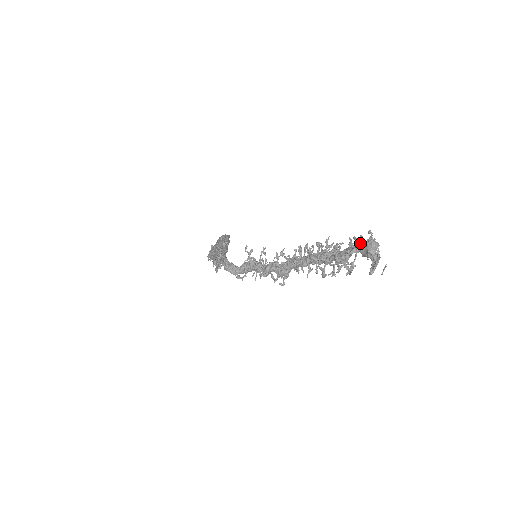
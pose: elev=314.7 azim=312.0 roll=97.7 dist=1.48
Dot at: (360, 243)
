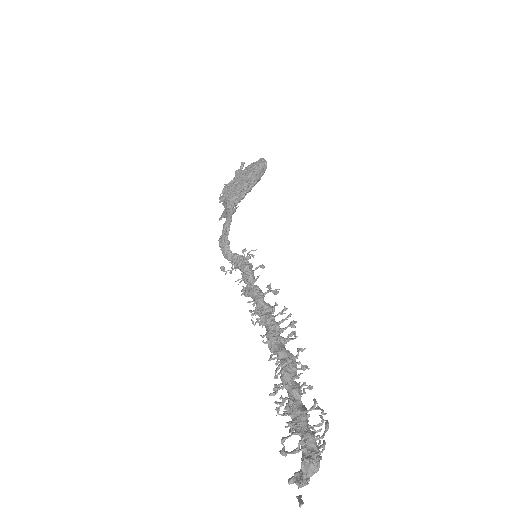
Dot at: (309, 438)
